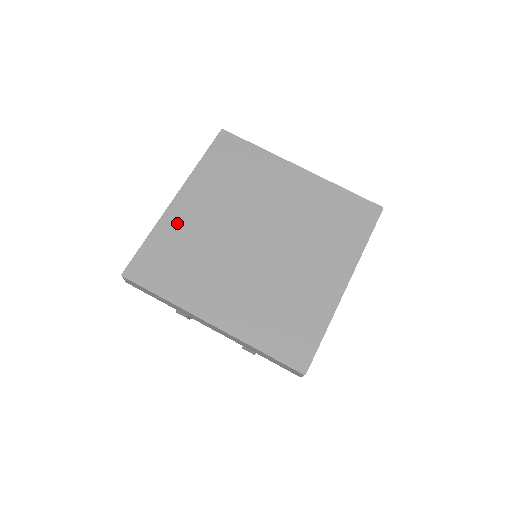
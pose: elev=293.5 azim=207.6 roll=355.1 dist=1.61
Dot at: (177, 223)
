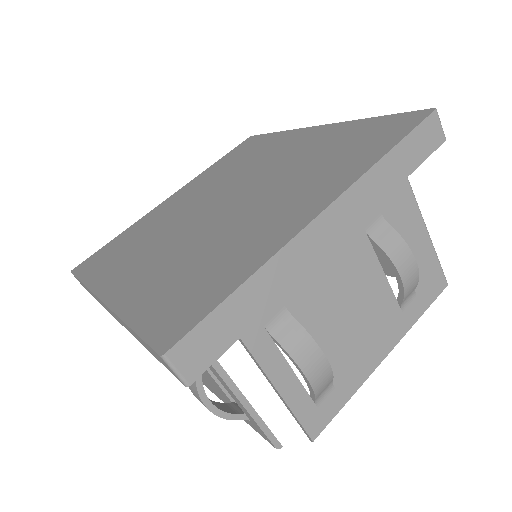
Dot at: (138, 290)
